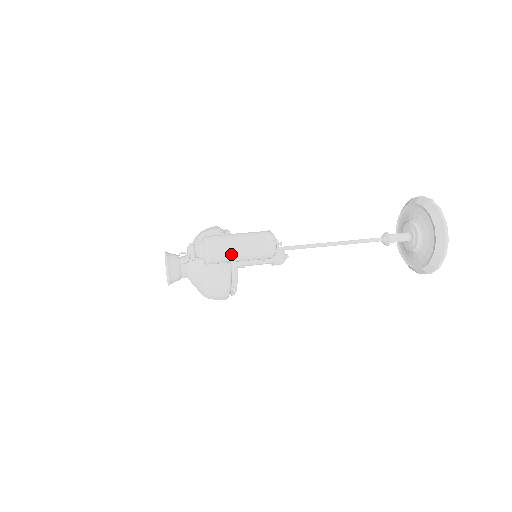
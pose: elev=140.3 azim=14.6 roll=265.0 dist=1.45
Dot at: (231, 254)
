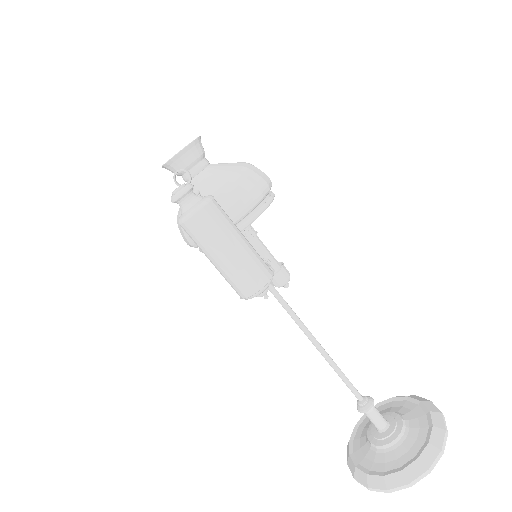
Dot at: (205, 248)
